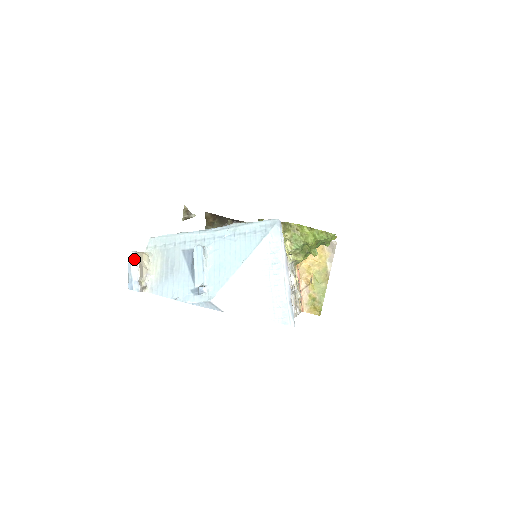
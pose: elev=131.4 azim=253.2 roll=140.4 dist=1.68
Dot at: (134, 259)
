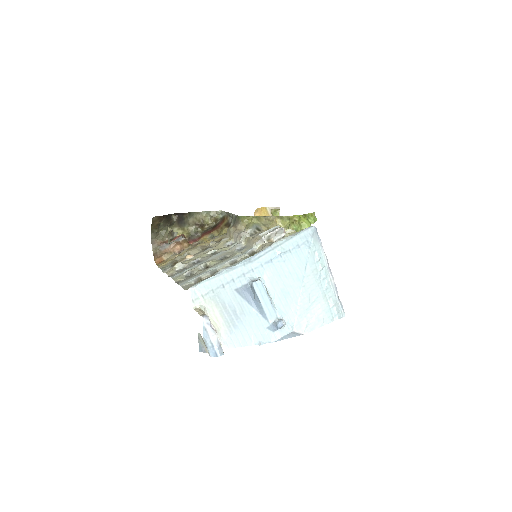
Dot at: (208, 324)
